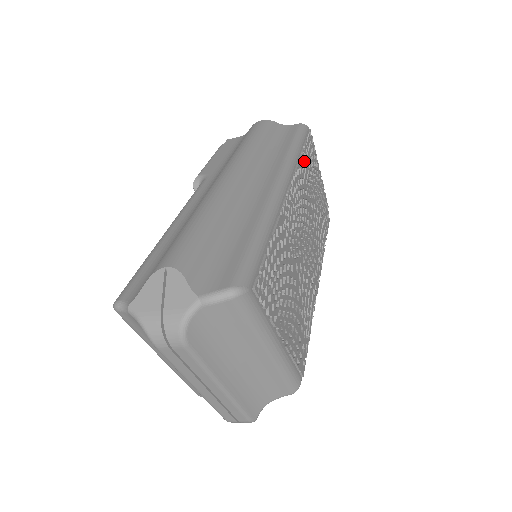
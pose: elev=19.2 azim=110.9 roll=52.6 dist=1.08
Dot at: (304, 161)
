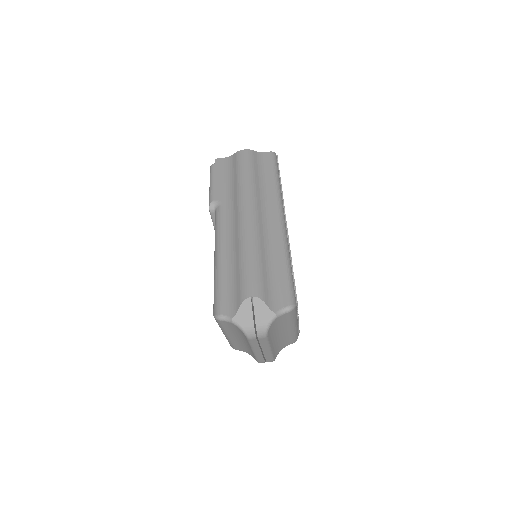
Dot at: occluded
